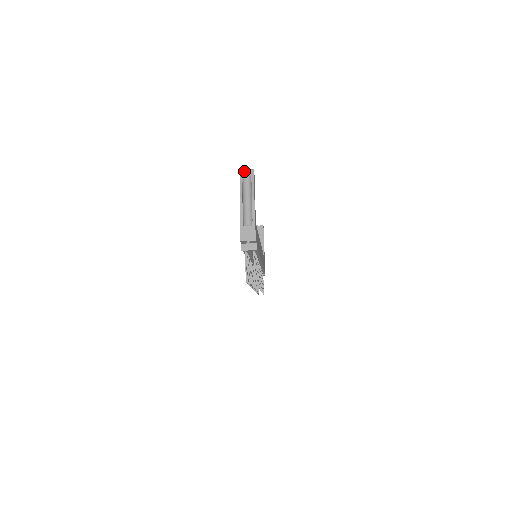
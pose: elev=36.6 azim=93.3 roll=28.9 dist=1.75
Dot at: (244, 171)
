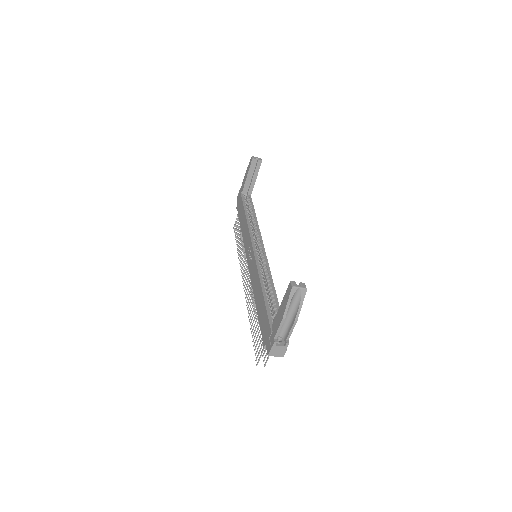
Dot at: (296, 289)
